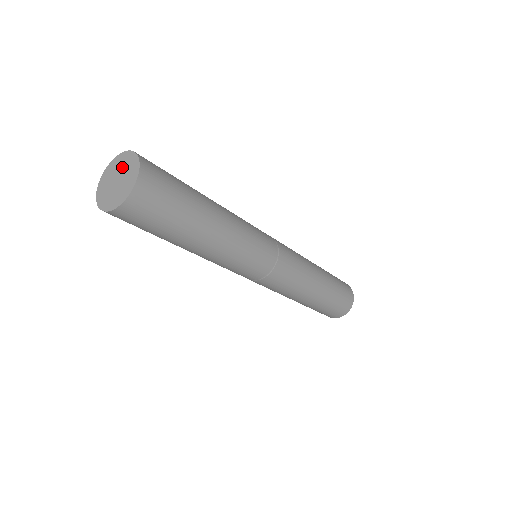
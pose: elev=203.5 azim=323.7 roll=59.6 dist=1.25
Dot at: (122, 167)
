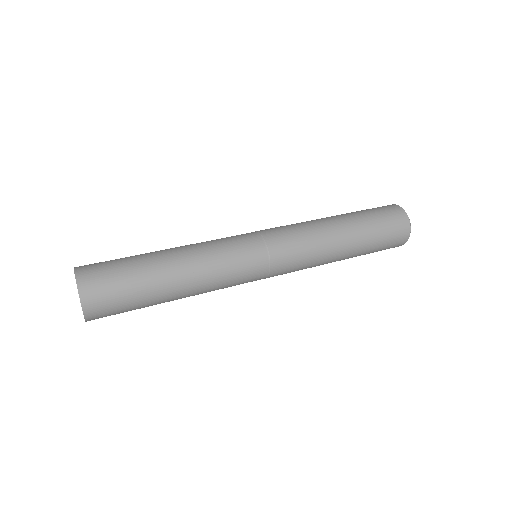
Dot at: occluded
